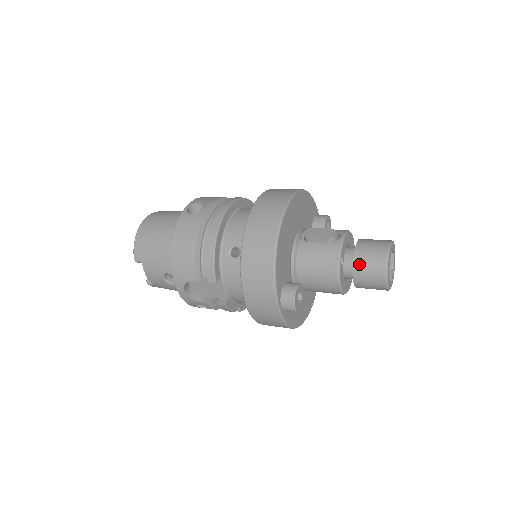
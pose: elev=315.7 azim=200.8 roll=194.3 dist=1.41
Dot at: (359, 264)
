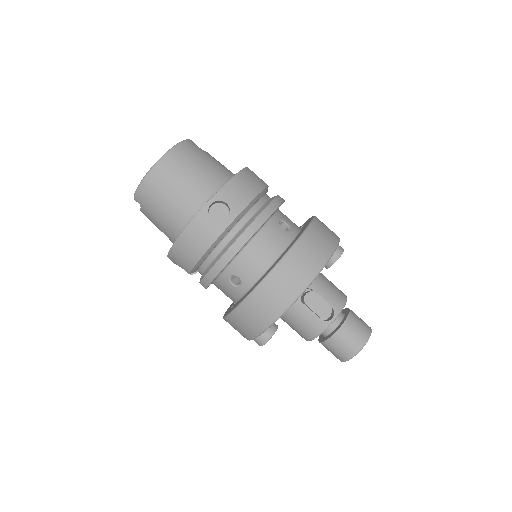
Dot at: (331, 344)
